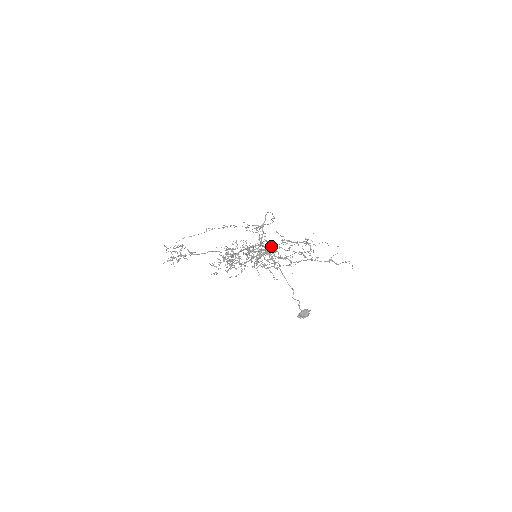
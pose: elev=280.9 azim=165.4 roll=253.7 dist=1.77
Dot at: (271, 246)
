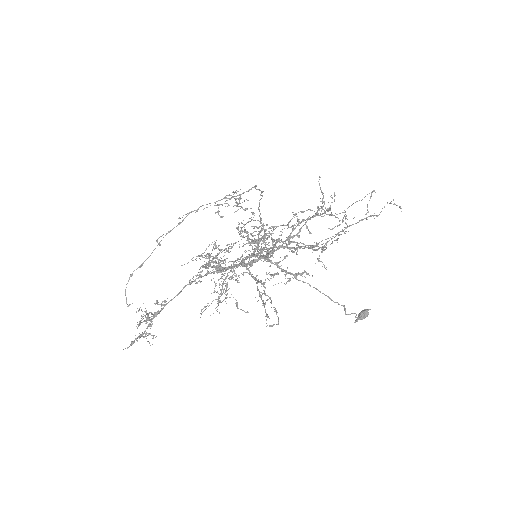
Dot at: (280, 247)
